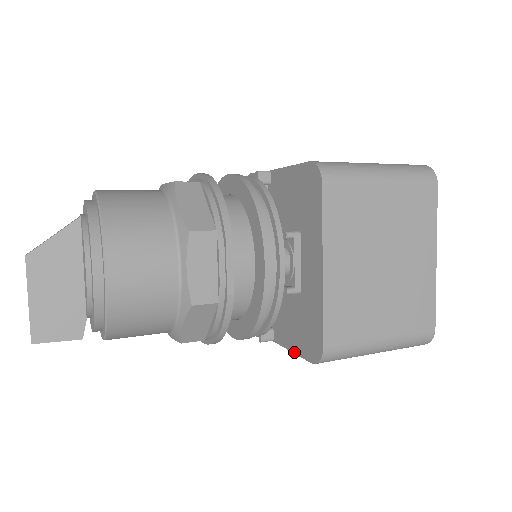
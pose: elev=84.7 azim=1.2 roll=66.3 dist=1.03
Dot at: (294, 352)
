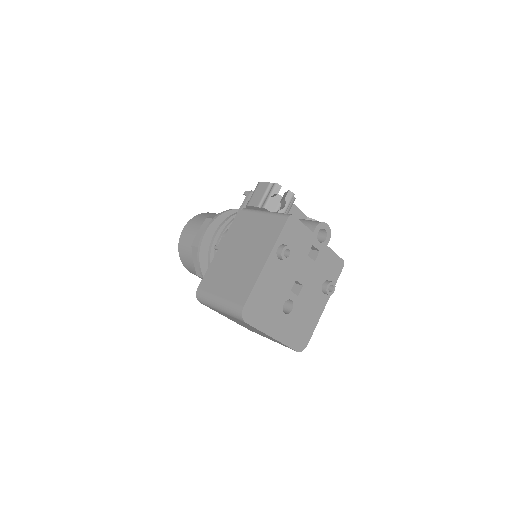
Dot at: occluded
